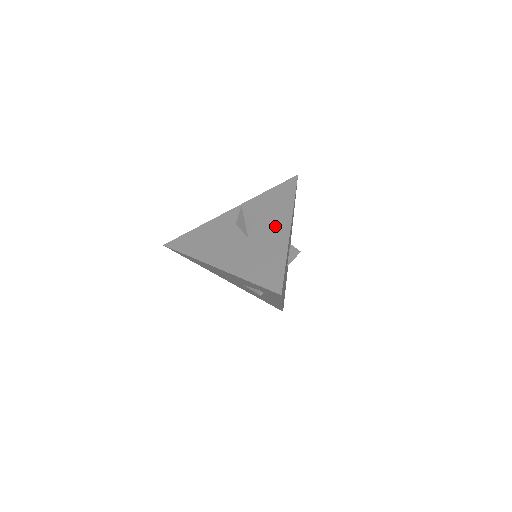
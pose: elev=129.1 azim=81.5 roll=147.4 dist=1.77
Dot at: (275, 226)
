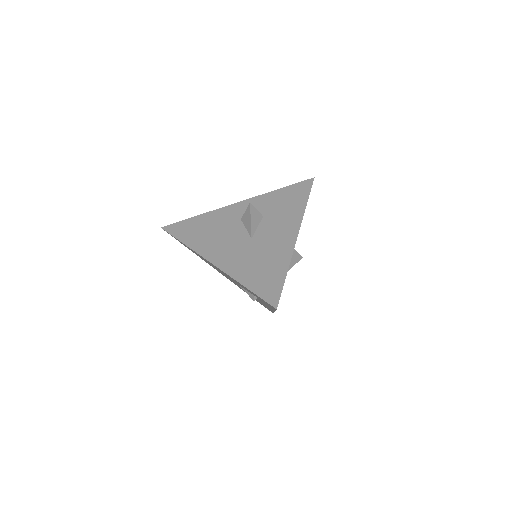
Dot at: (282, 230)
